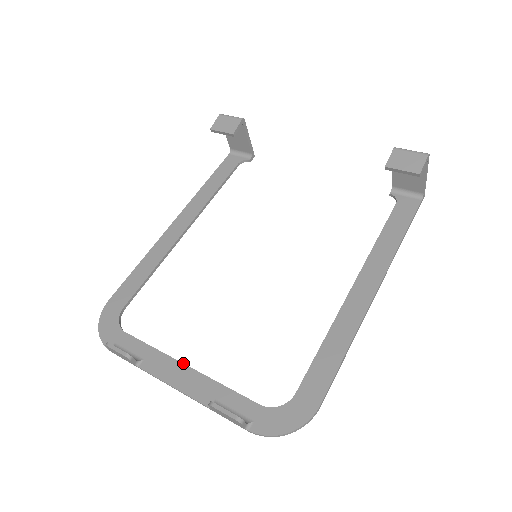
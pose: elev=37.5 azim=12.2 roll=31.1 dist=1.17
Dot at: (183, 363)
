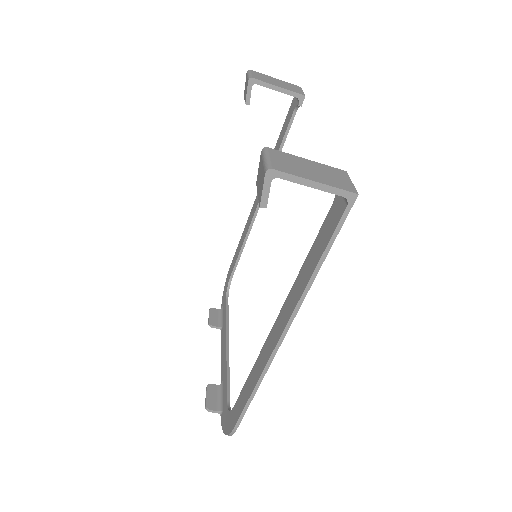
Dot at: (226, 341)
